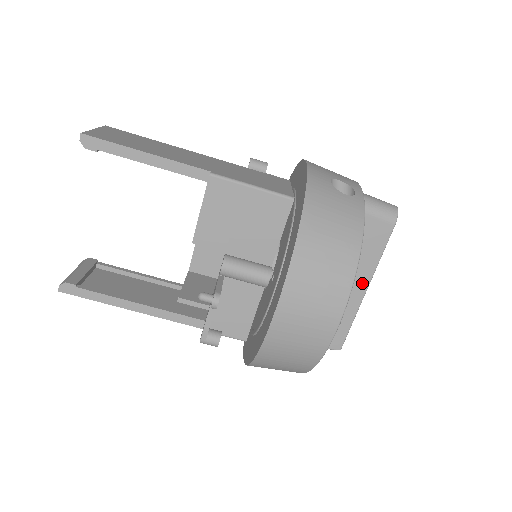
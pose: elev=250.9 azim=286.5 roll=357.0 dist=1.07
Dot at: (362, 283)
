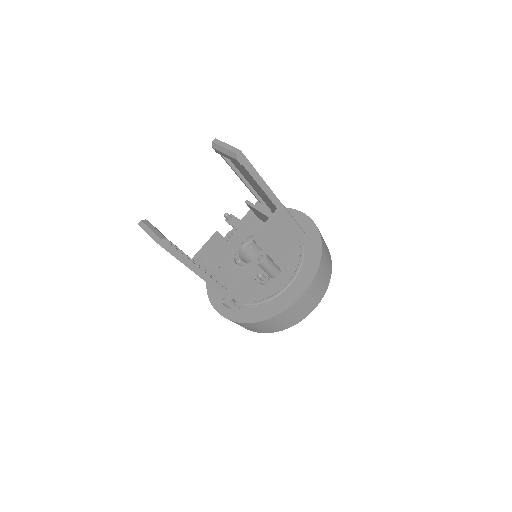
Dot at: occluded
